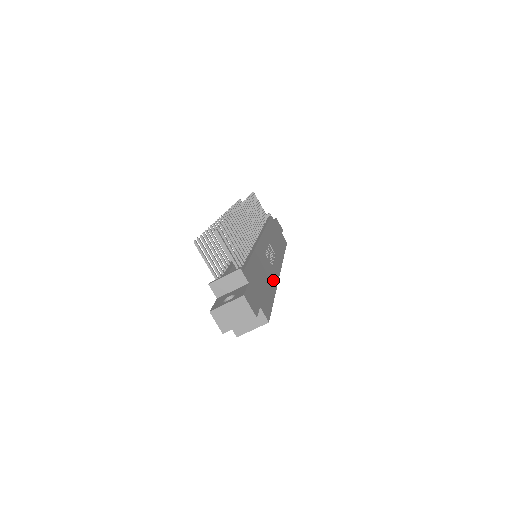
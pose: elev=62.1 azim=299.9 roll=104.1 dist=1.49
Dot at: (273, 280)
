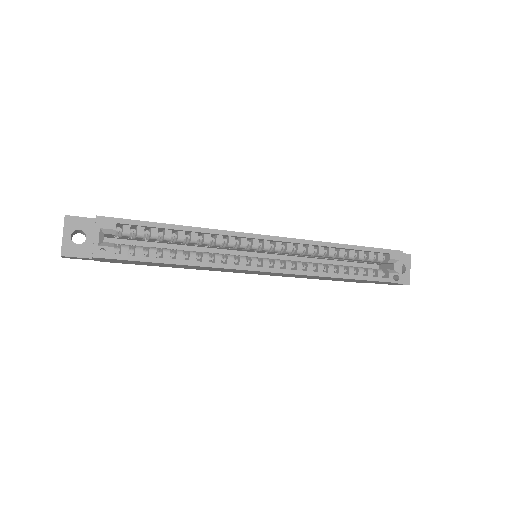
Dot at: occluded
